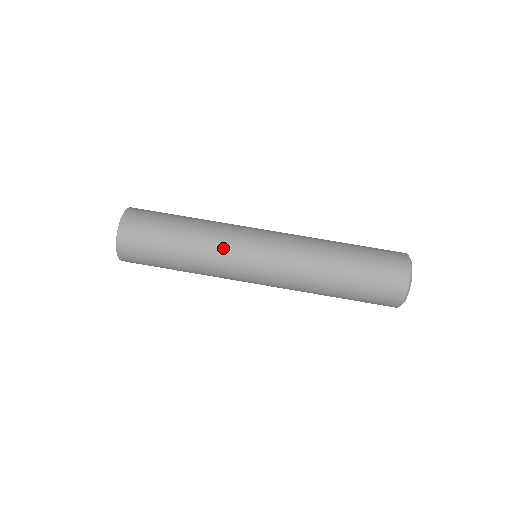
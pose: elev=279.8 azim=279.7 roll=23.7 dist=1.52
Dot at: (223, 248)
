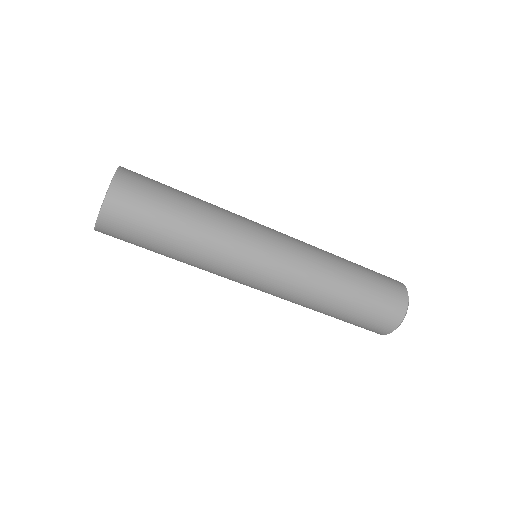
Dot at: (232, 243)
